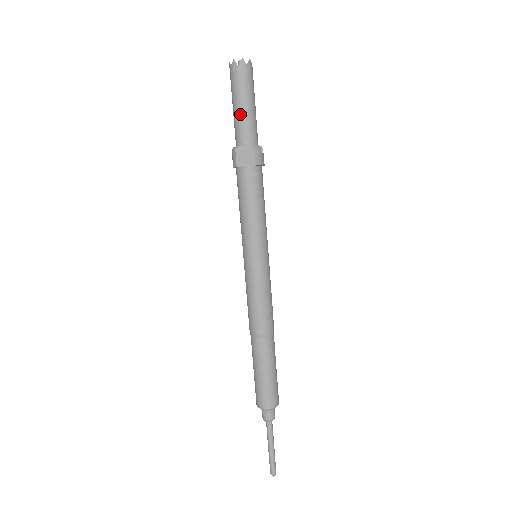
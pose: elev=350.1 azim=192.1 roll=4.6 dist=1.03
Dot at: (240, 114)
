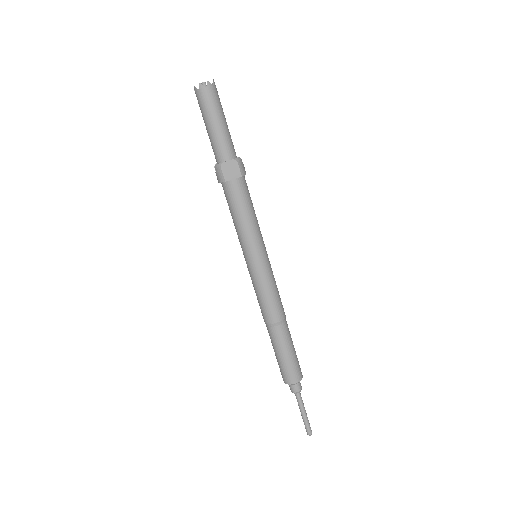
Dot at: (217, 133)
